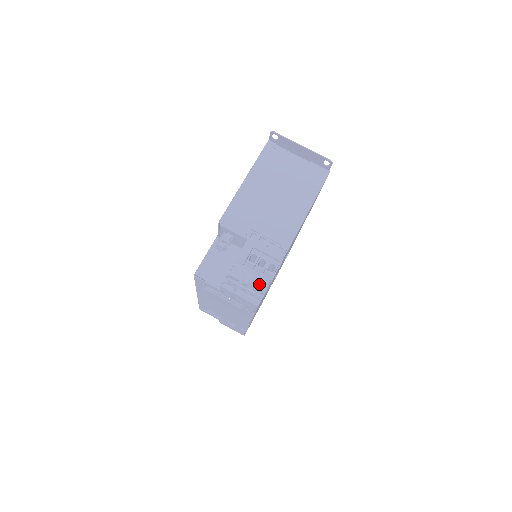
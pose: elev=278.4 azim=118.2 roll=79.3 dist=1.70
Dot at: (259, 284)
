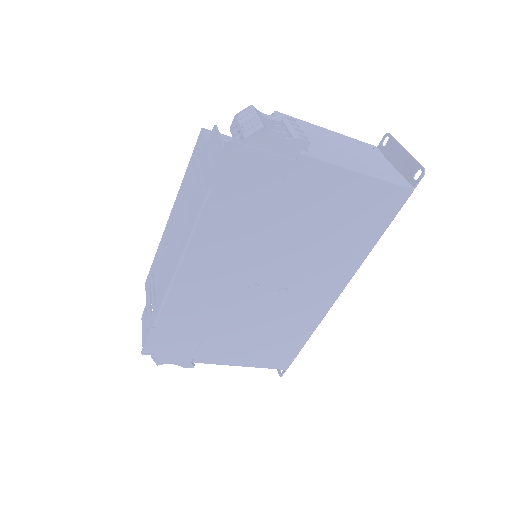
Dot at: (252, 127)
